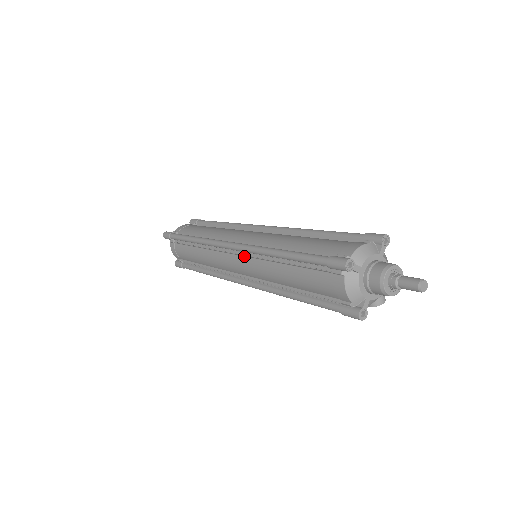
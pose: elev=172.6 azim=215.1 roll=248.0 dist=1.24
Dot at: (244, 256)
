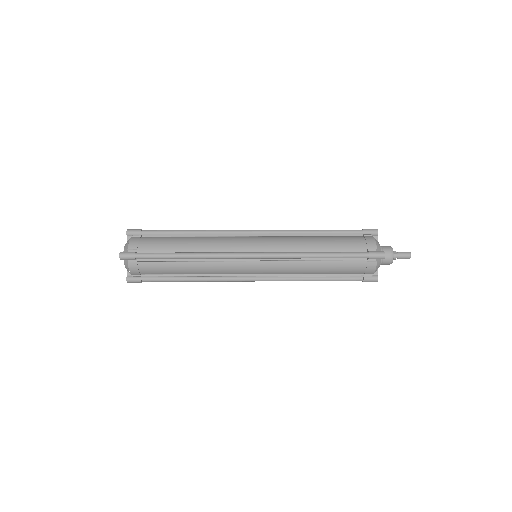
Dot at: (268, 261)
